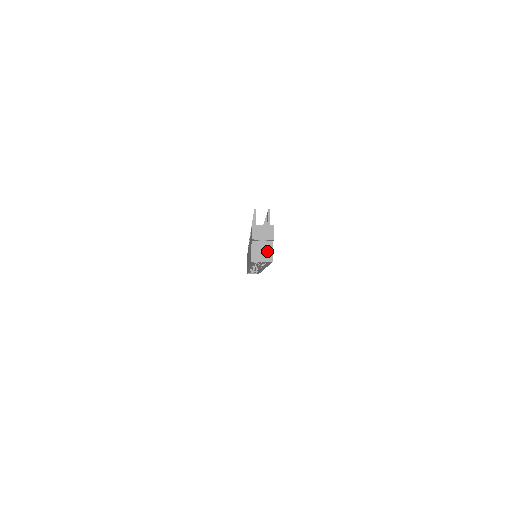
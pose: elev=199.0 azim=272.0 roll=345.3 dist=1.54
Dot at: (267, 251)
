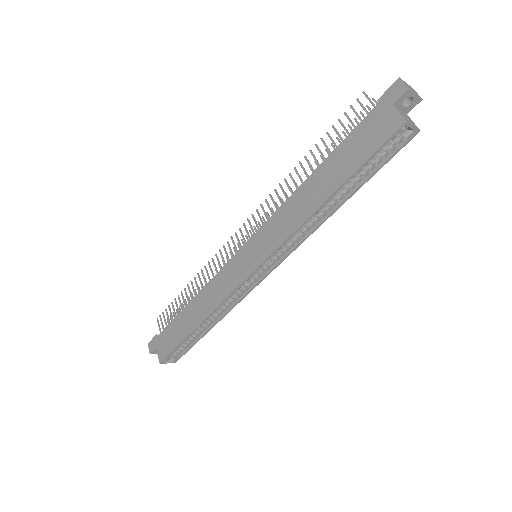
Dot at: (410, 120)
